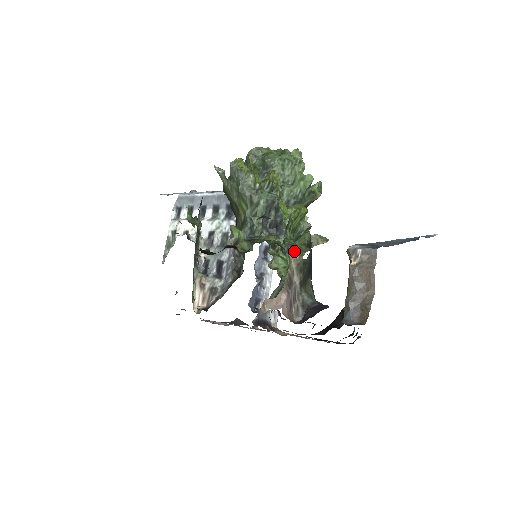
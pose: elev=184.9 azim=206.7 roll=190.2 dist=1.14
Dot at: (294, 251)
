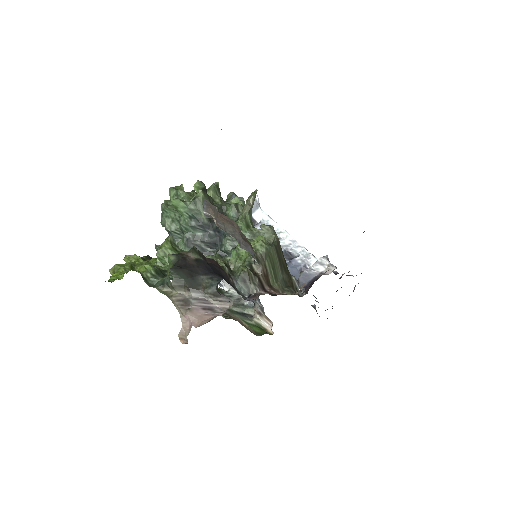
Dot at: (165, 285)
